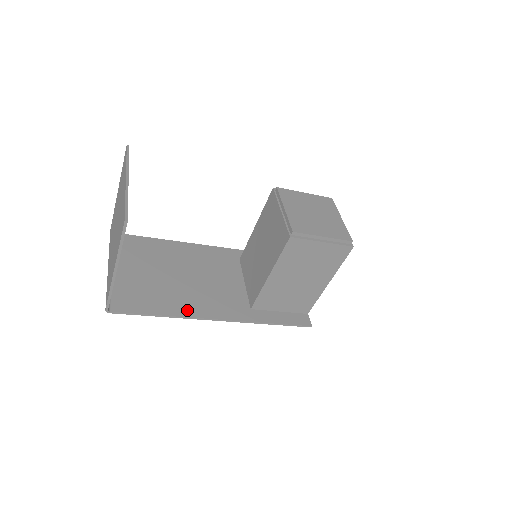
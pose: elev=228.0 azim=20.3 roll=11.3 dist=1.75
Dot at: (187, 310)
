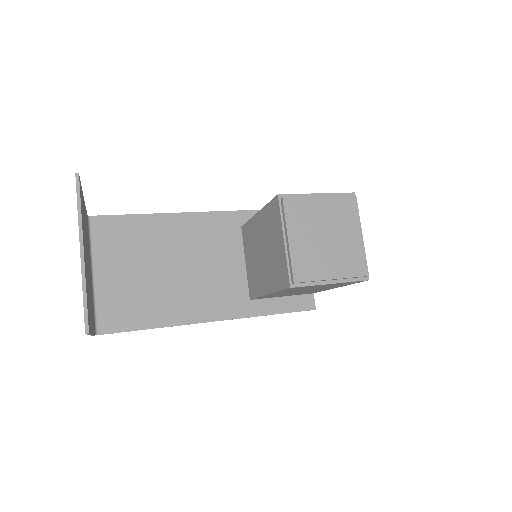
Dot at: (180, 316)
